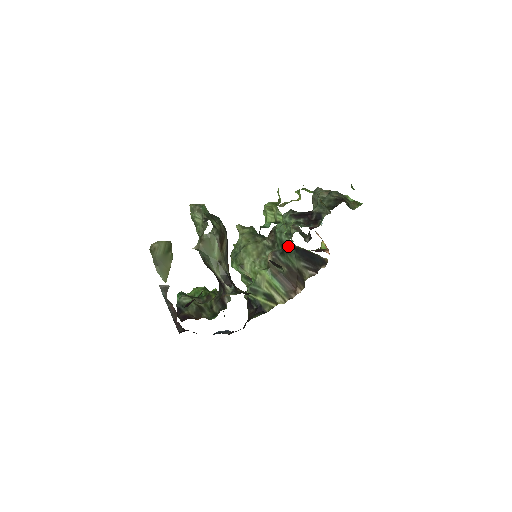
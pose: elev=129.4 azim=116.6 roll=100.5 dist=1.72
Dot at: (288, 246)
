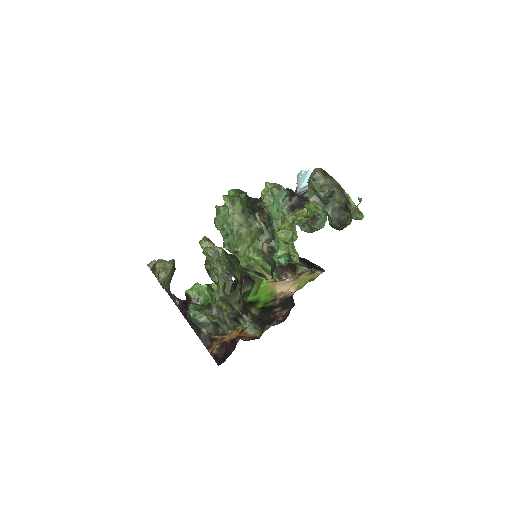
Dot at: occluded
